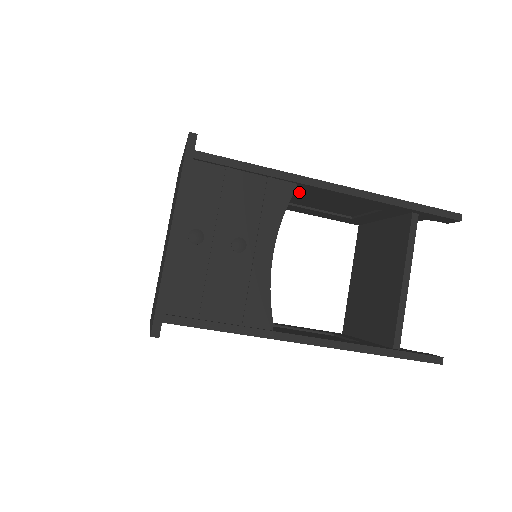
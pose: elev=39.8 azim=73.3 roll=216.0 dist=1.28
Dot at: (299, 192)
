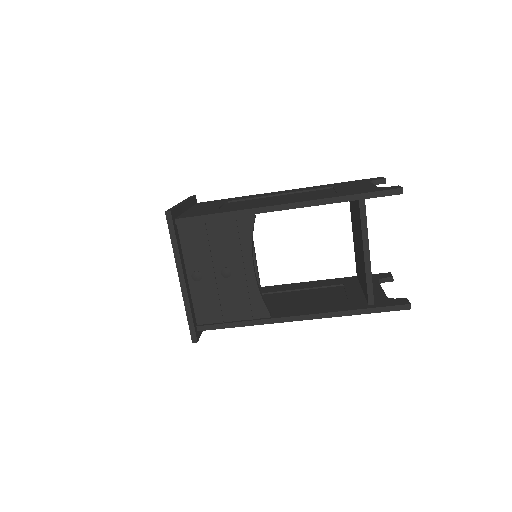
Dot at: occluded
